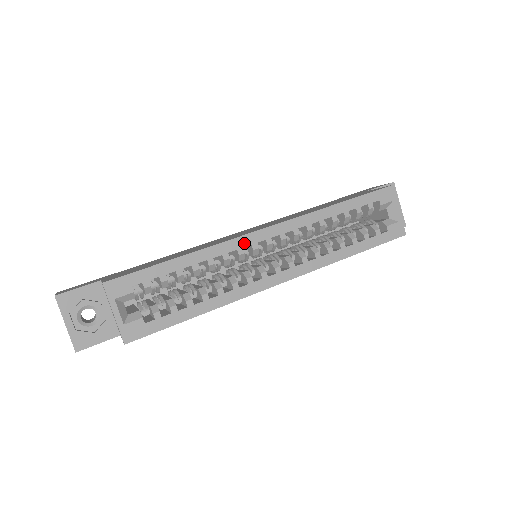
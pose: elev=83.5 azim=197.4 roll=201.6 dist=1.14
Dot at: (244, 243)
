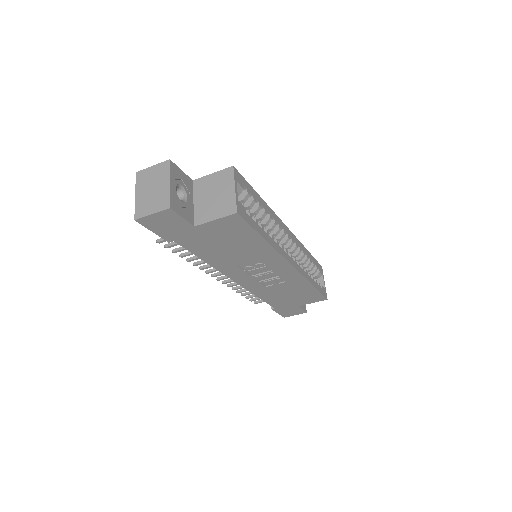
Dot at: (281, 224)
